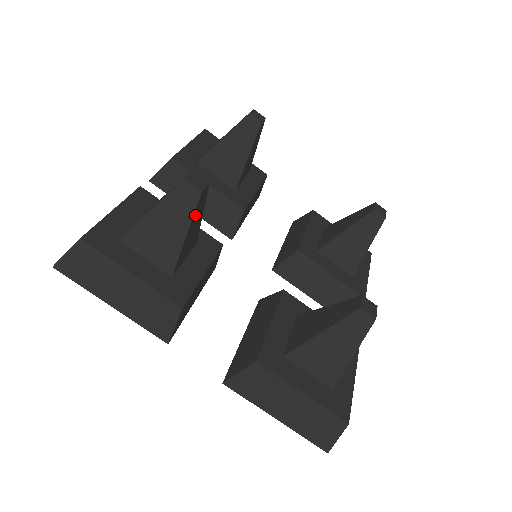
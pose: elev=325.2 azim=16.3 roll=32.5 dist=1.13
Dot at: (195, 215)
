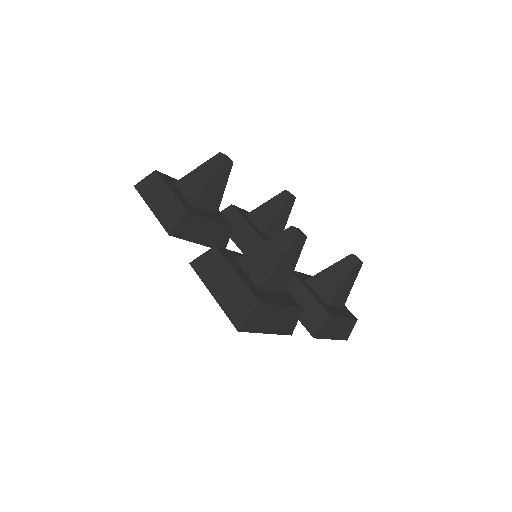
Dot at: occluded
